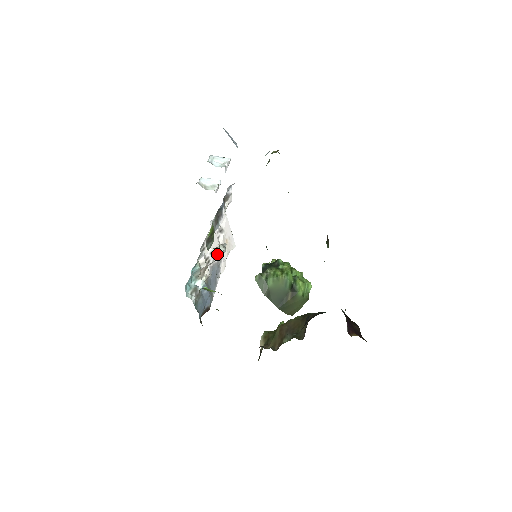
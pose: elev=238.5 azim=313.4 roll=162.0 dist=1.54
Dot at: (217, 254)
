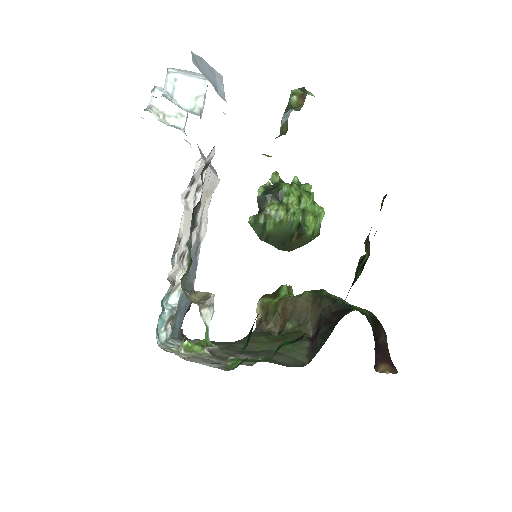
Dot at: (195, 229)
